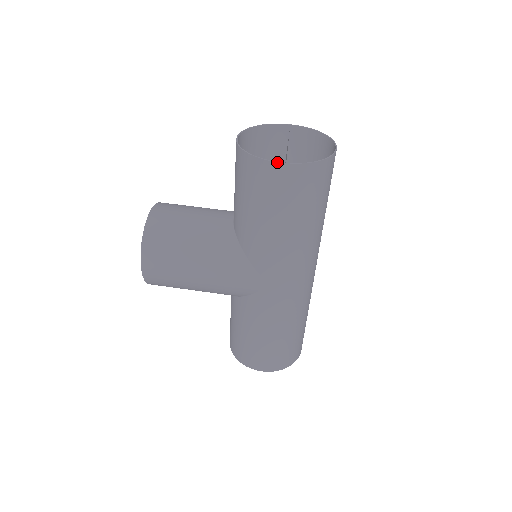
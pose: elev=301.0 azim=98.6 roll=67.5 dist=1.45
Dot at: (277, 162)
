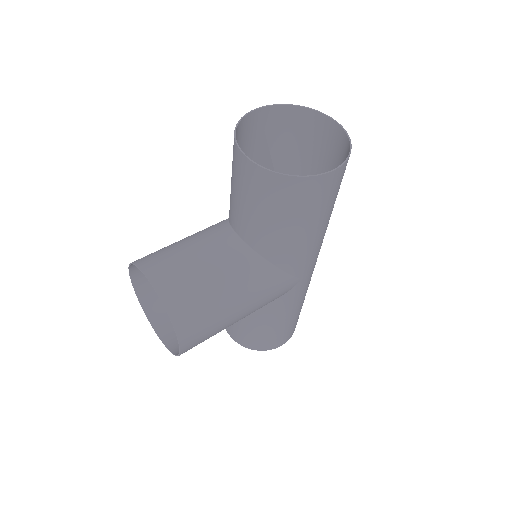
Dot at: (328, 172)
